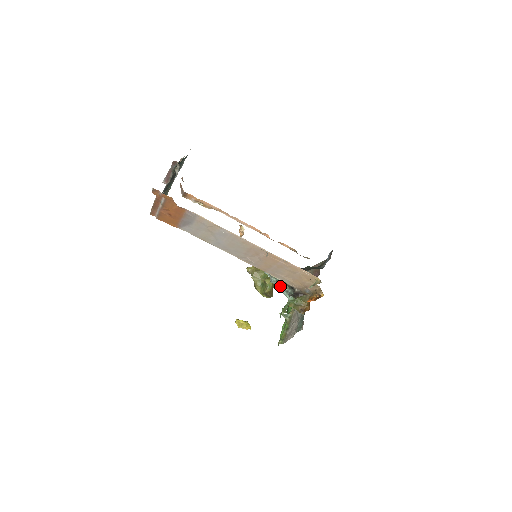
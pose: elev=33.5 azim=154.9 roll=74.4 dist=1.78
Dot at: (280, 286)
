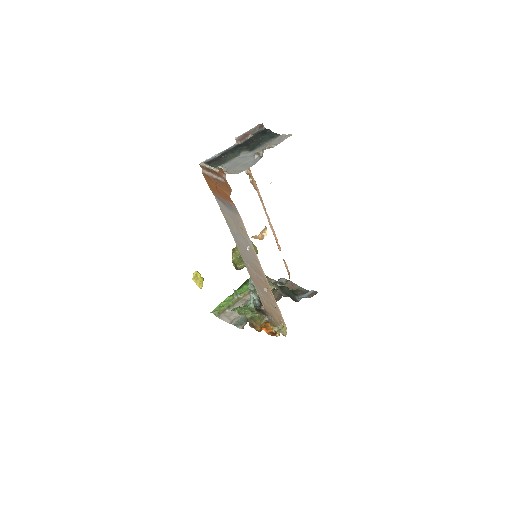
Dot at: (253, 291)
